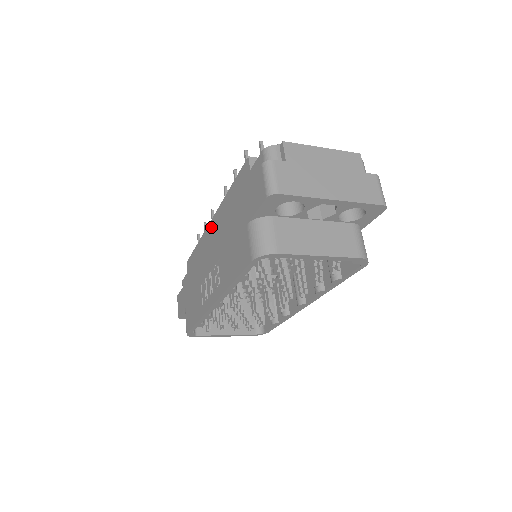
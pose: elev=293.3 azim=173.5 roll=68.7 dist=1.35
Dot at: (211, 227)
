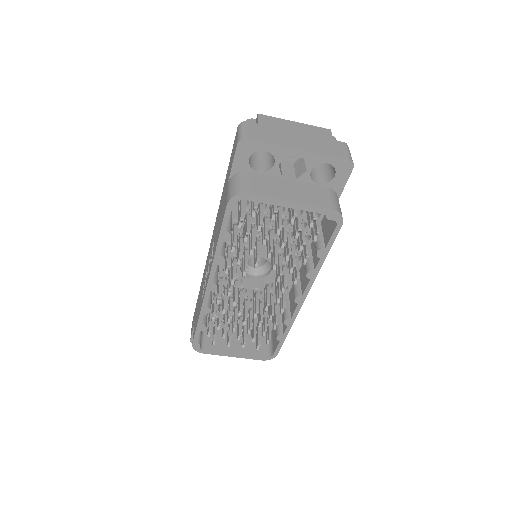
Dot at: occluded
